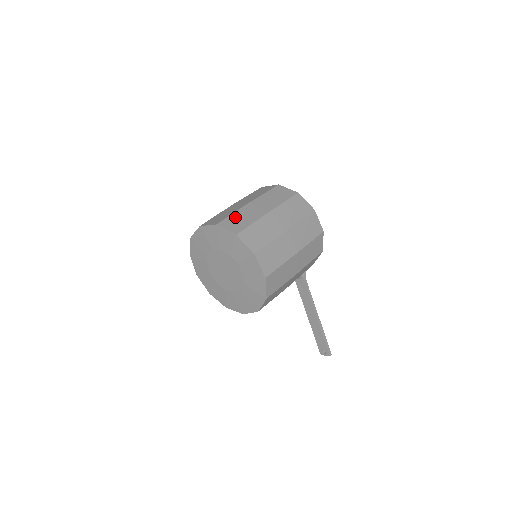
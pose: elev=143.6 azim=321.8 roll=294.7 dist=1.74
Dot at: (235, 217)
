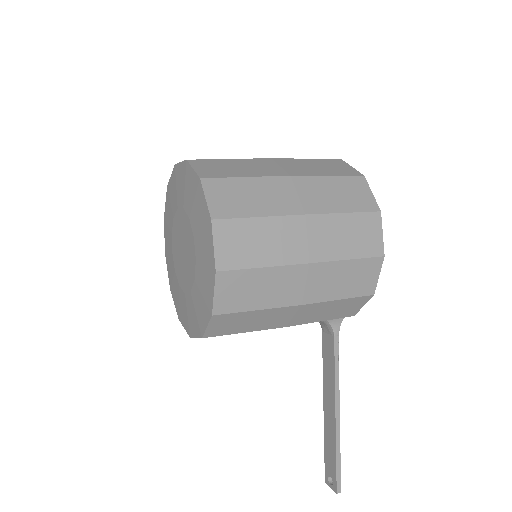
Dot at: (226, 162)
